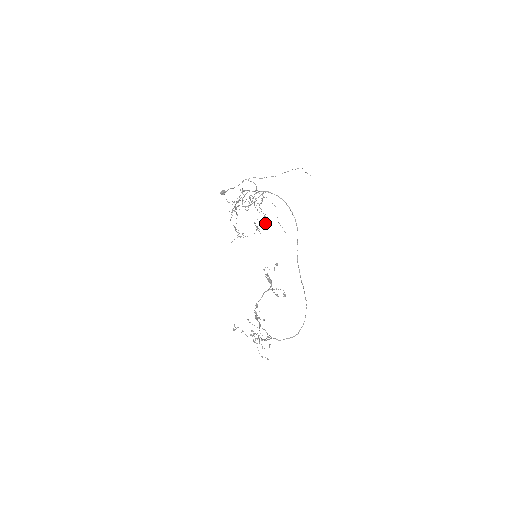
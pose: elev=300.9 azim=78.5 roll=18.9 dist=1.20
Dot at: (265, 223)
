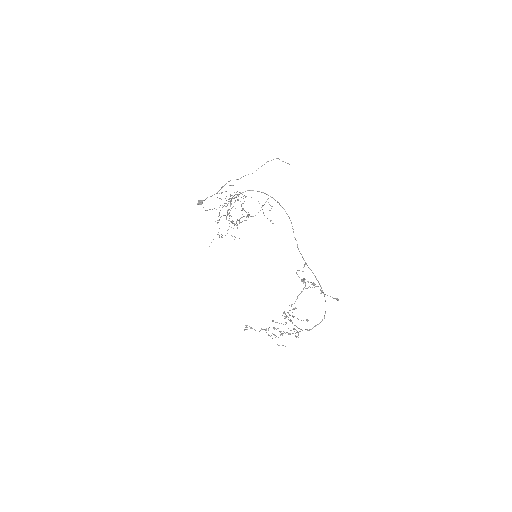
Dot at: occluded
